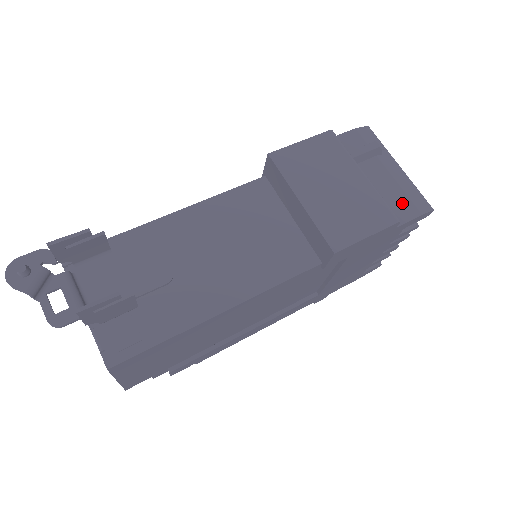
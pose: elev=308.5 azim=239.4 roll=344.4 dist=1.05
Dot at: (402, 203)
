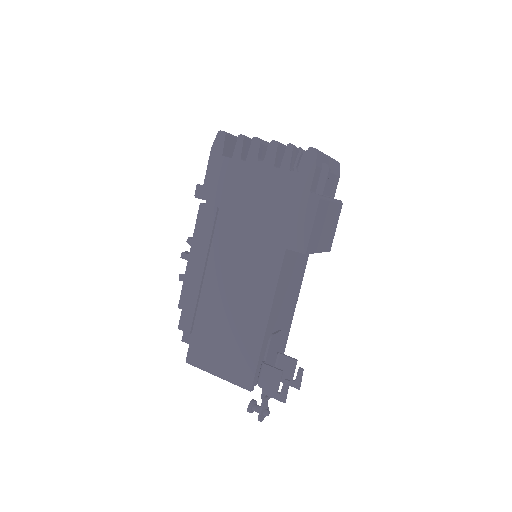
Dot at: (335, 182)
